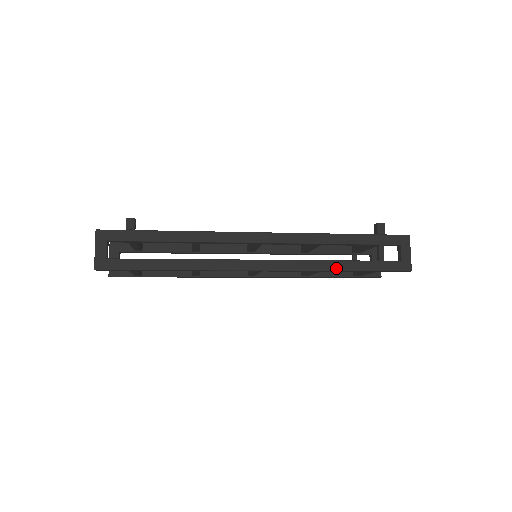
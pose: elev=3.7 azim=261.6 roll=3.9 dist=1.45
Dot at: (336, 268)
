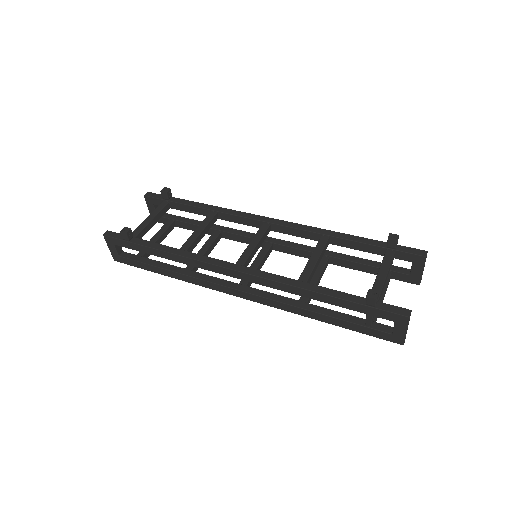
Dot at: (313, 317)
